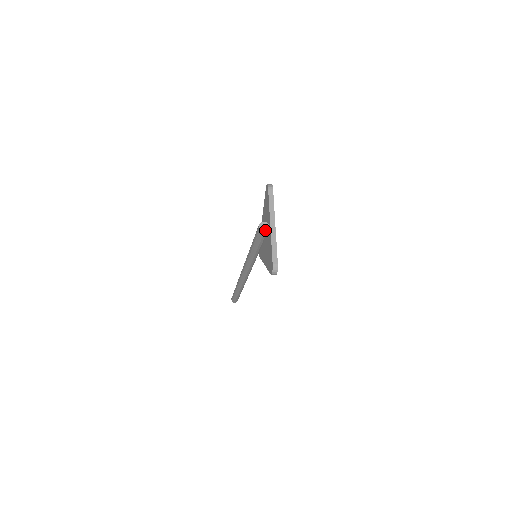
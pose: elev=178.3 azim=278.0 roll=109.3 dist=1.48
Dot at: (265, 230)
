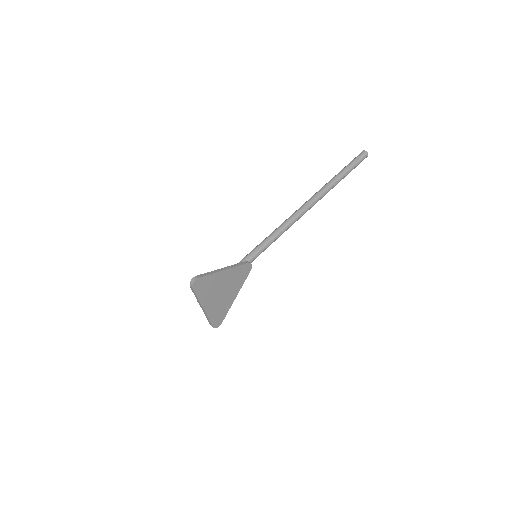
Dot at: occluded
